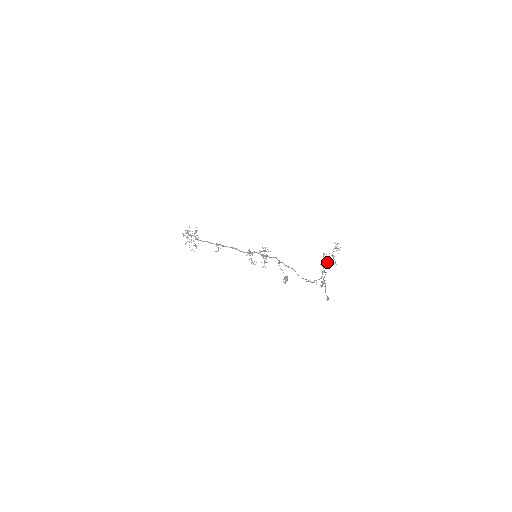
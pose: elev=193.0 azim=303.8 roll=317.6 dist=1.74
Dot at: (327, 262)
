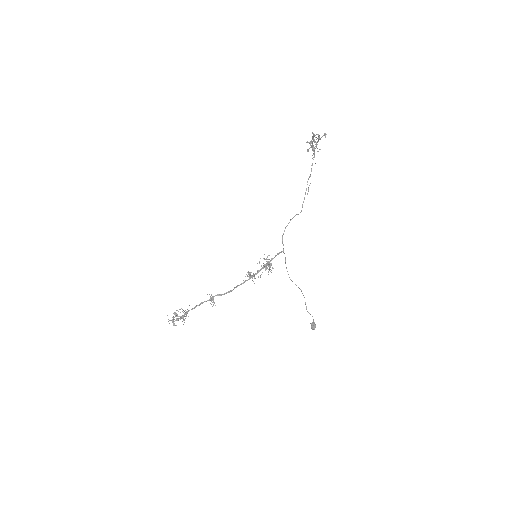
Dot at: occluded
